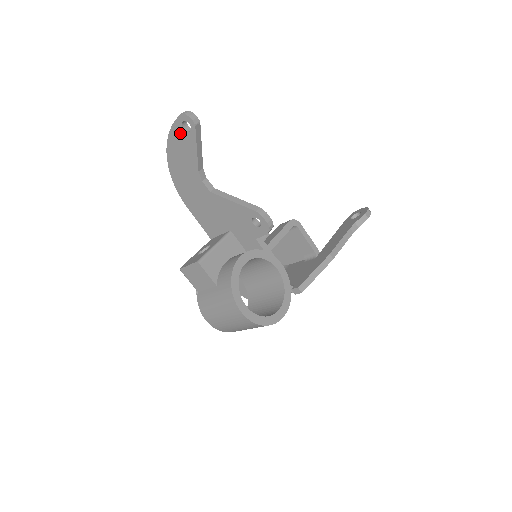
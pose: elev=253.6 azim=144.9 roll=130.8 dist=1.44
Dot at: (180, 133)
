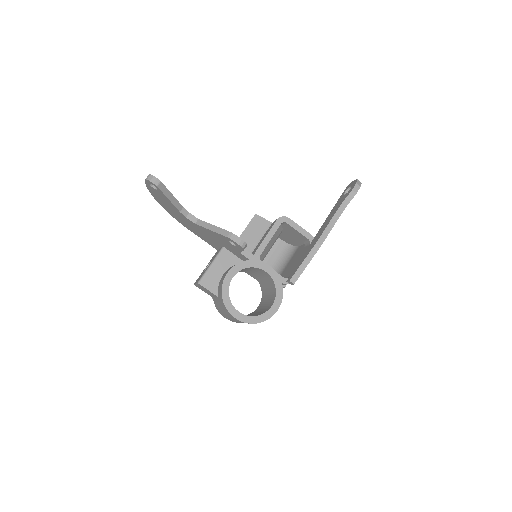
Dot at: (153, 190)
